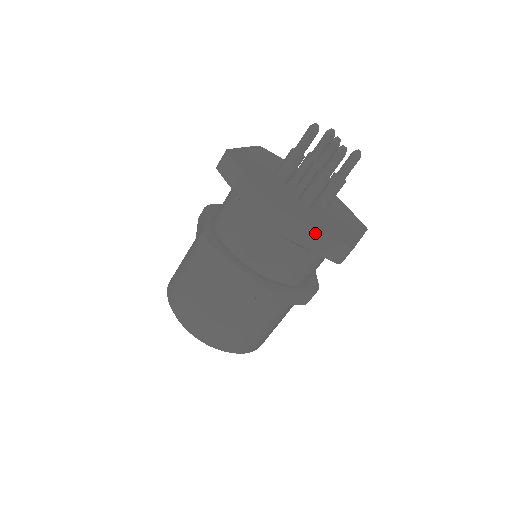
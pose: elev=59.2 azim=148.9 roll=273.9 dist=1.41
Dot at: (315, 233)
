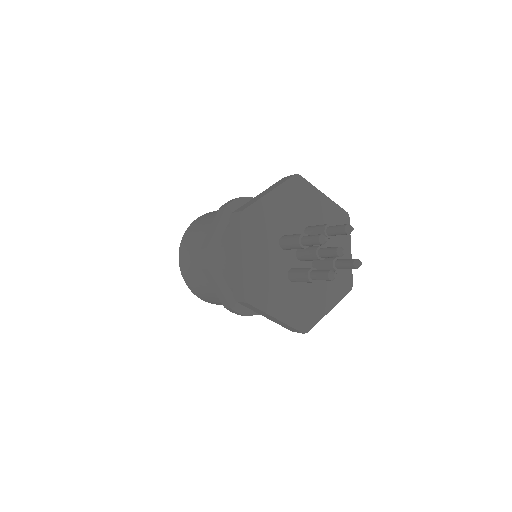
Dot at: (277, 320)
